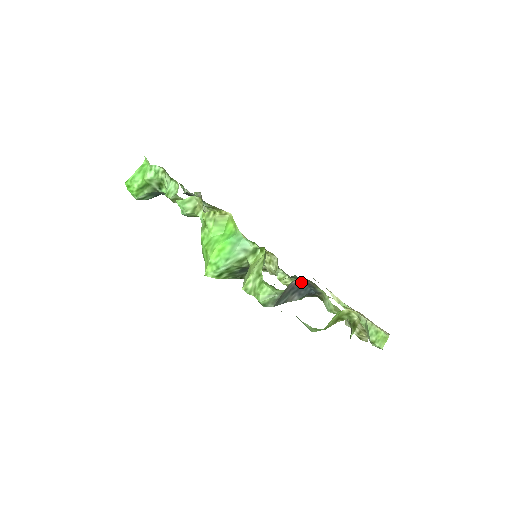
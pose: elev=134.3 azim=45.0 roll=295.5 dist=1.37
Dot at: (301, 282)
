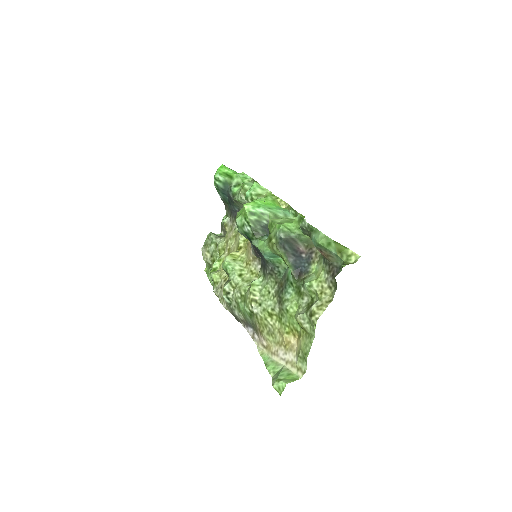
Dot at: (304, 255)
